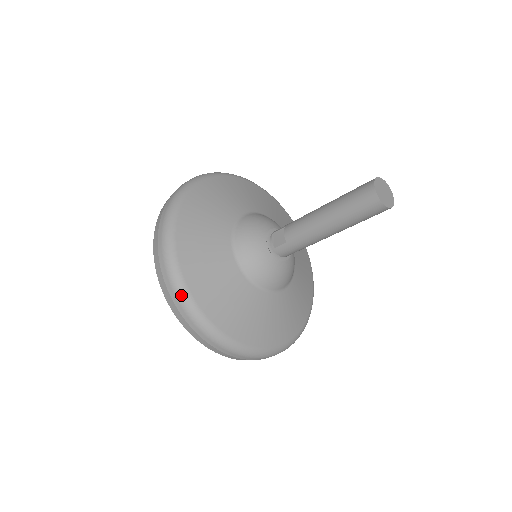
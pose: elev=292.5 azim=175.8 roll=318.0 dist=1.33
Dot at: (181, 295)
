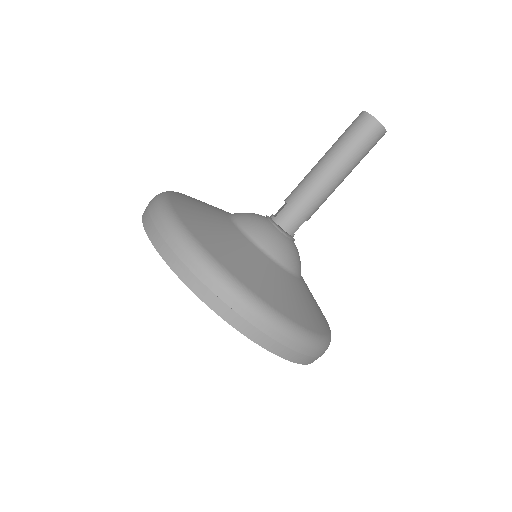
Dot at: (163, 210)
